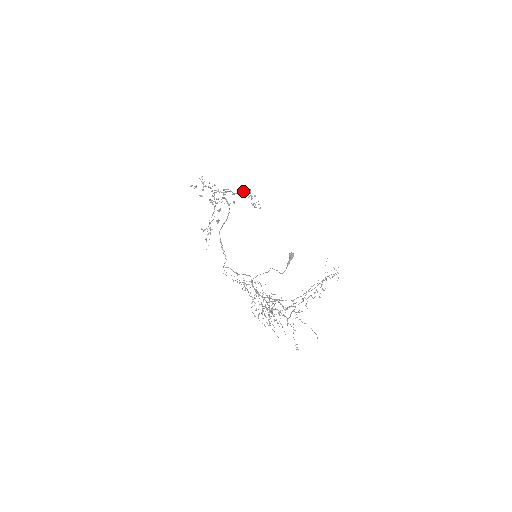
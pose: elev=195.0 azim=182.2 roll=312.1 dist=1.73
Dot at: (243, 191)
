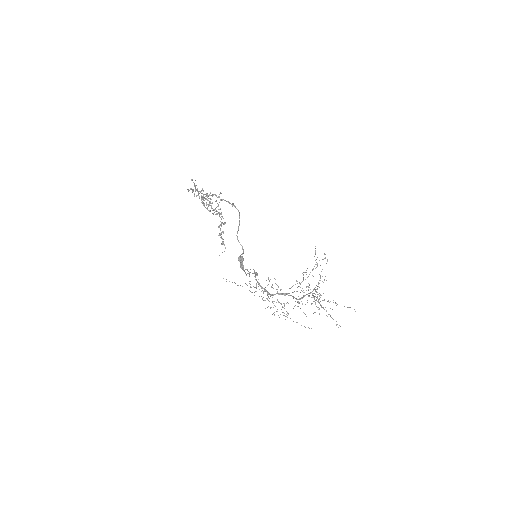
Dot at: (201, 197)
